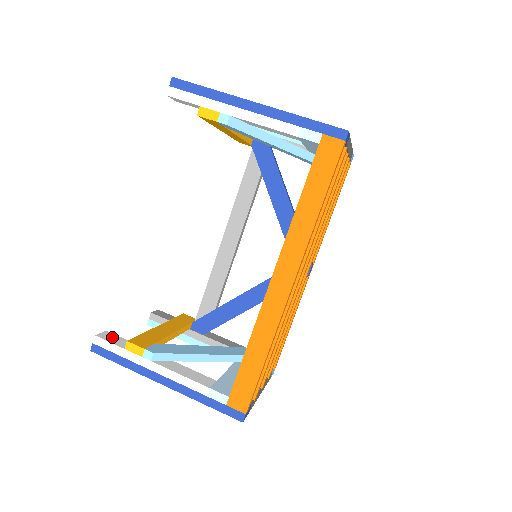
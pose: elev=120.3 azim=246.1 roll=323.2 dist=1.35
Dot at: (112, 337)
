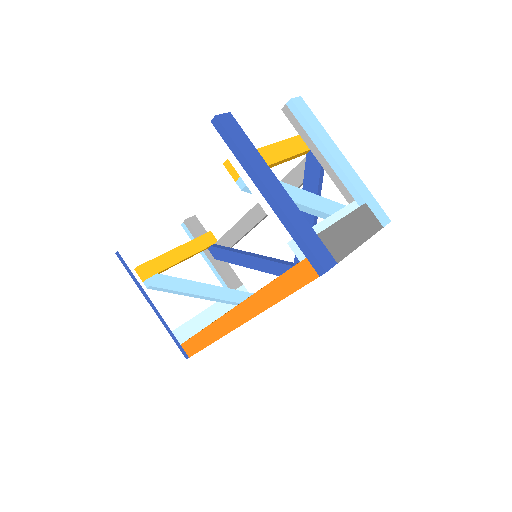
Dot at: (132, 252)
